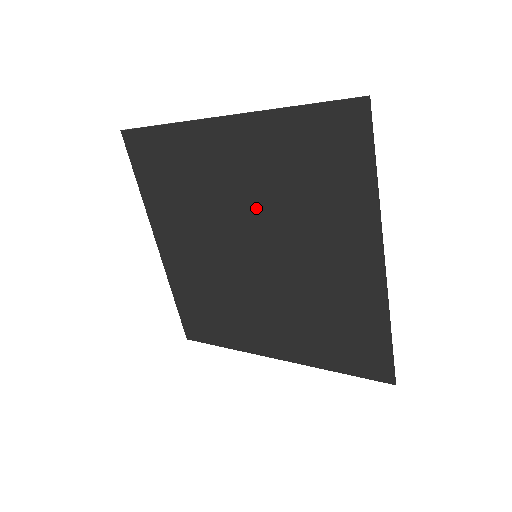
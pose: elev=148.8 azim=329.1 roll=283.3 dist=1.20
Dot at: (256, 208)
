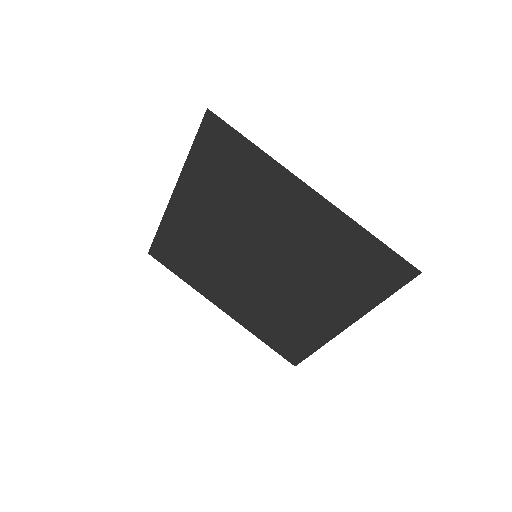
Dot at: (287, 248)
